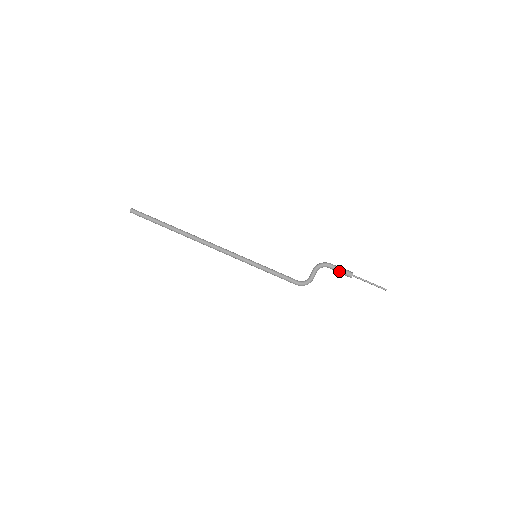
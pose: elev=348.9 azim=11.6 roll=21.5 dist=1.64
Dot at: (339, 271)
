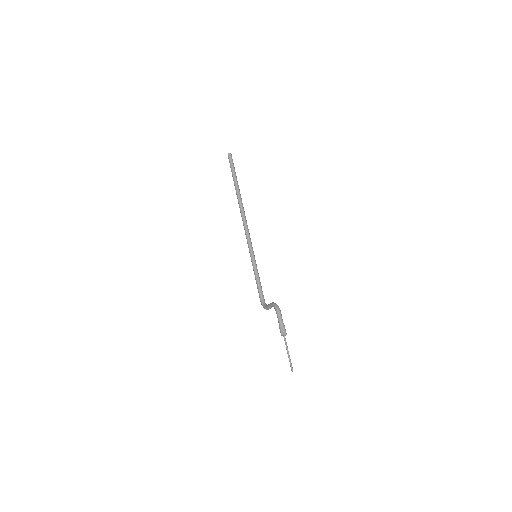
Dot at: (279, 323)
